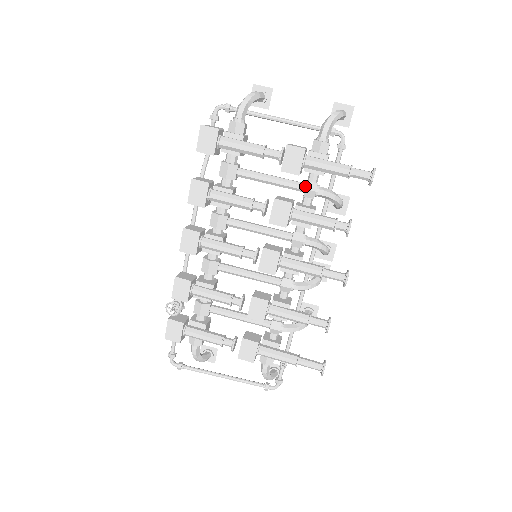
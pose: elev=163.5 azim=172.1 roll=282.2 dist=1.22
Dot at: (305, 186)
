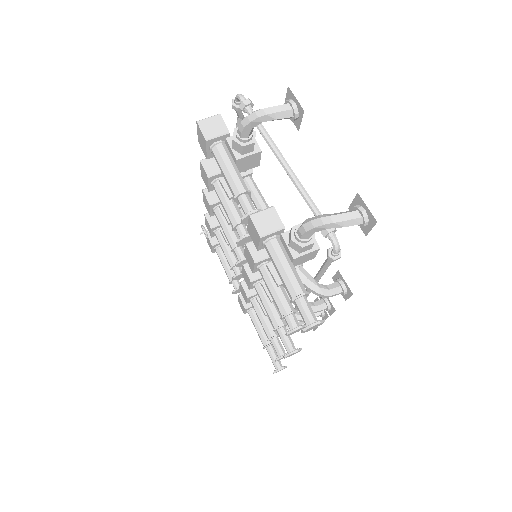
Dot at: occluded
